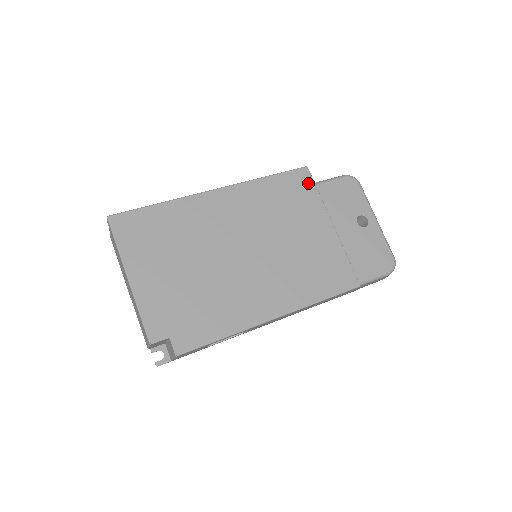
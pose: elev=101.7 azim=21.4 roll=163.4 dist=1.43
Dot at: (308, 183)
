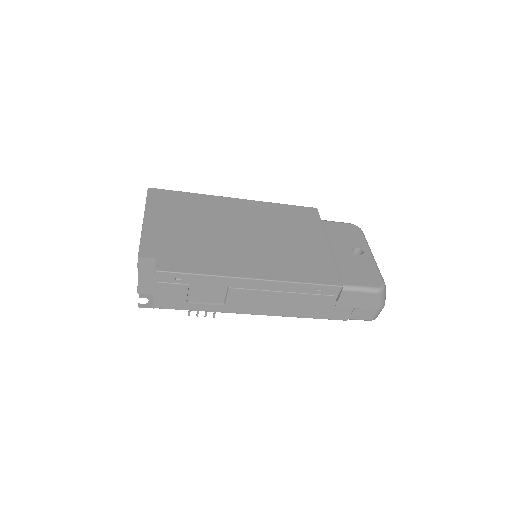
Dot at: (314, 216)
